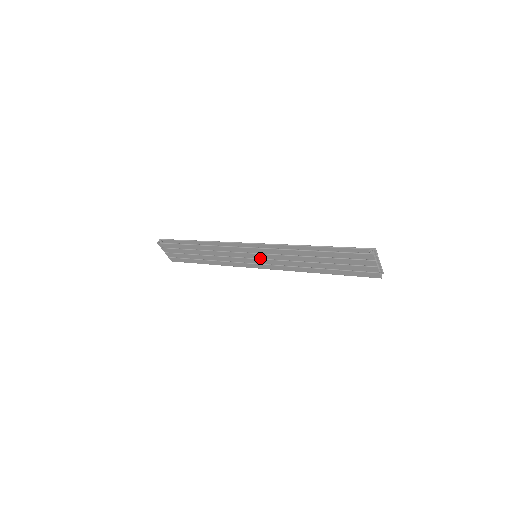
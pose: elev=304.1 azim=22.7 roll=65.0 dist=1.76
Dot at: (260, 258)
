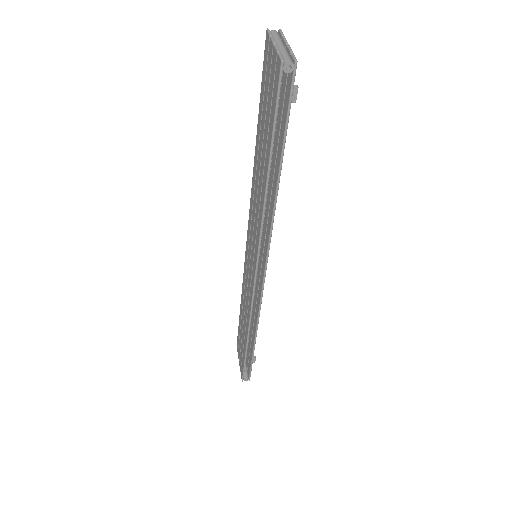
Dot at: (251, 247)
